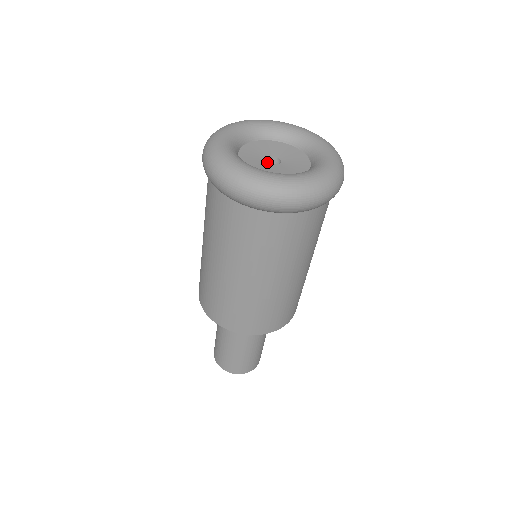
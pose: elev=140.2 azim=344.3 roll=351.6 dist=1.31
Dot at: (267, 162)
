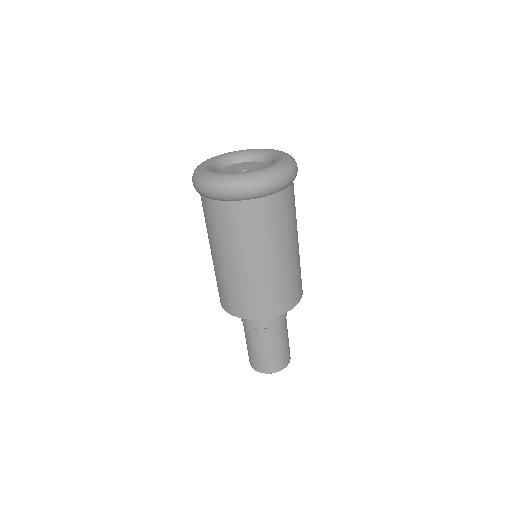
Dot at: occluded
